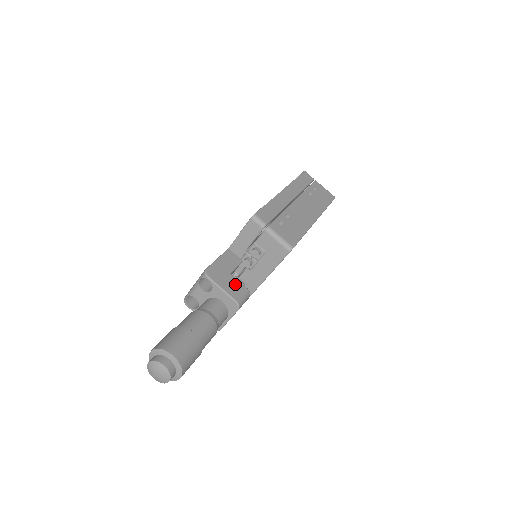
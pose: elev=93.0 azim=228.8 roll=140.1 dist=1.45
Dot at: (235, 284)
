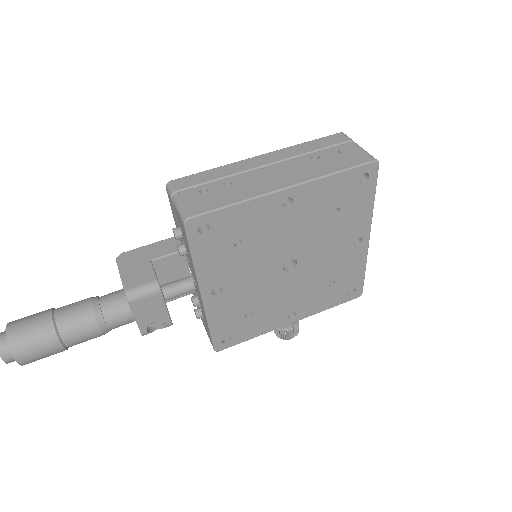
Dot at: (144, 272)
